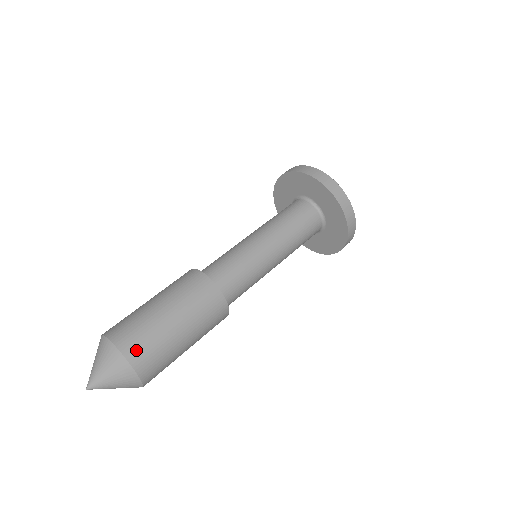
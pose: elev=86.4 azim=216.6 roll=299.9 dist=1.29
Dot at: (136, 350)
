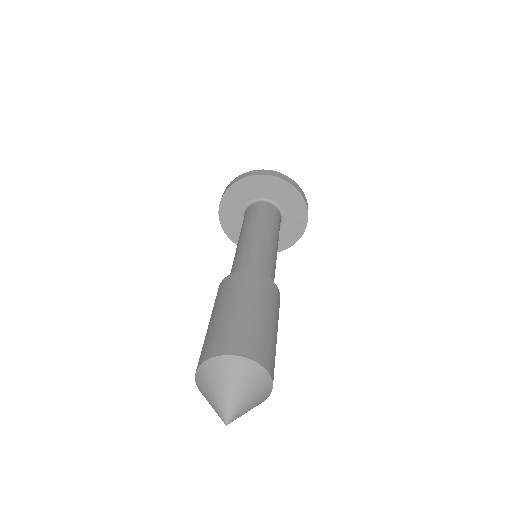
Dot at: (273, 368)
